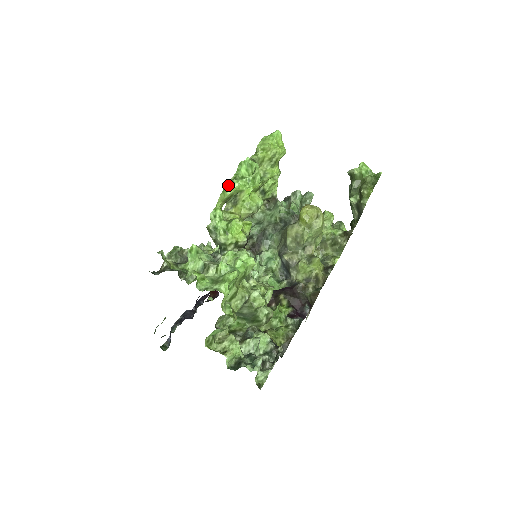
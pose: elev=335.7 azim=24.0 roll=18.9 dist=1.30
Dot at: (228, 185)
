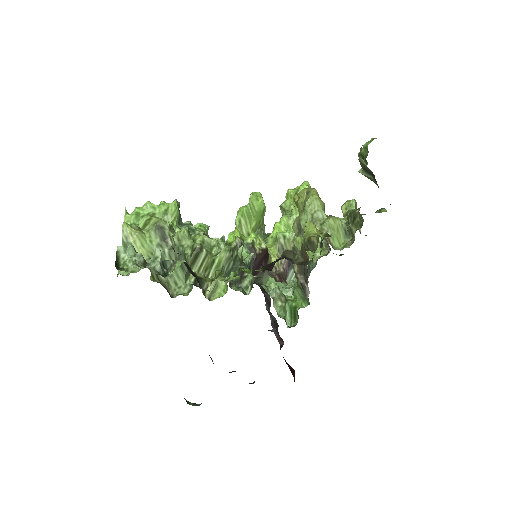
Dot at: occluded
